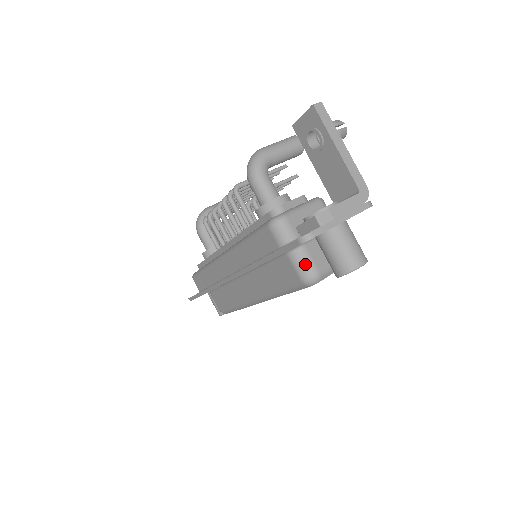
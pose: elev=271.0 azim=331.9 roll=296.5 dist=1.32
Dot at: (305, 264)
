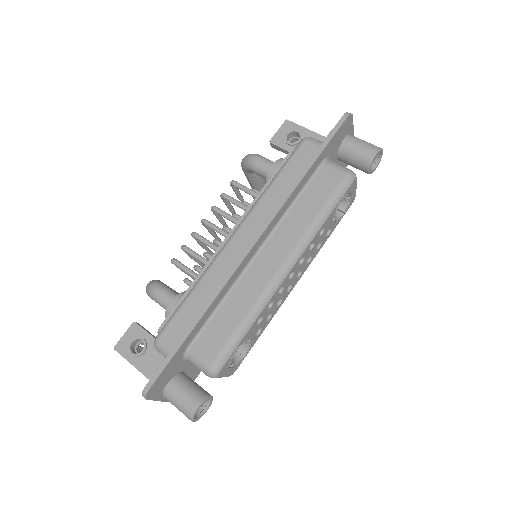
Dot at: (341, 165)
